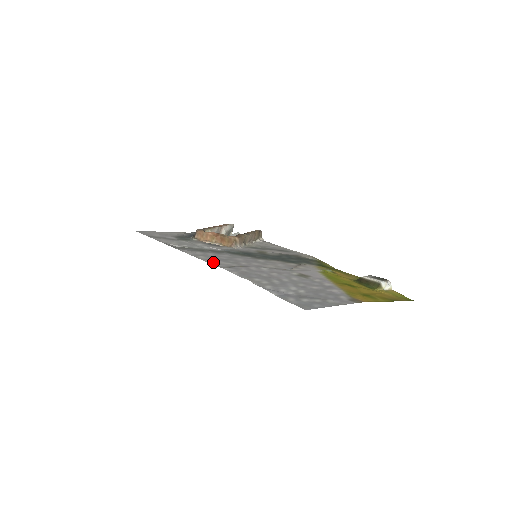
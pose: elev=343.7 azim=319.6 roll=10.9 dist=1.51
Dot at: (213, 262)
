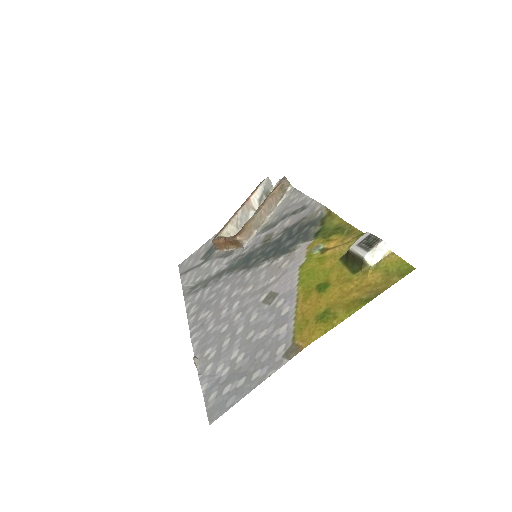
Dot at: (193, 321)
